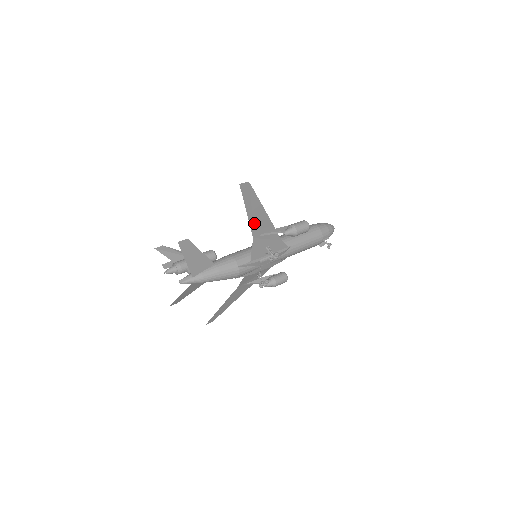
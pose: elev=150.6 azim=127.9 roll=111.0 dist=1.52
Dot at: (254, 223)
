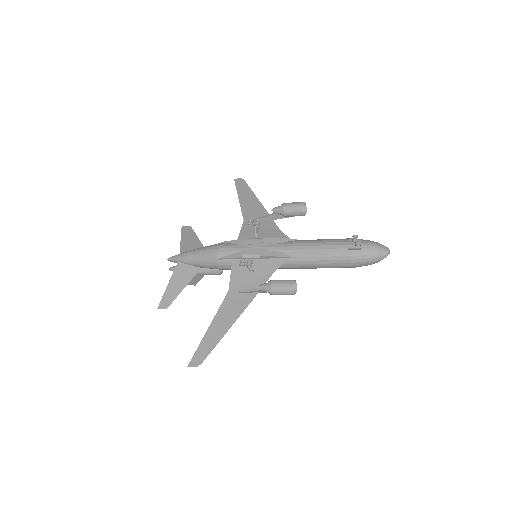
Dot at: (246, 209)
